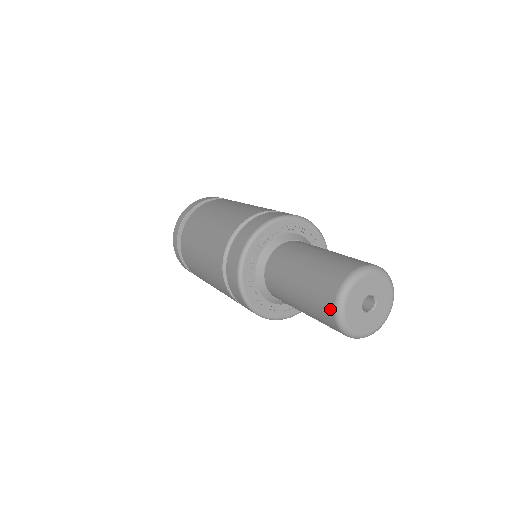
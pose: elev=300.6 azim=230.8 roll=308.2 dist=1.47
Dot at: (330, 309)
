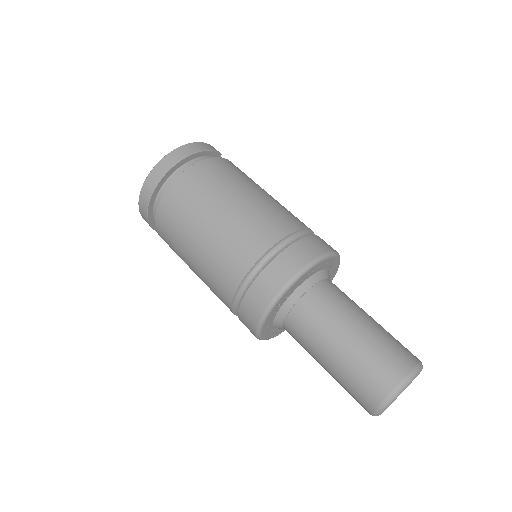
Dot at: (367, 409)
